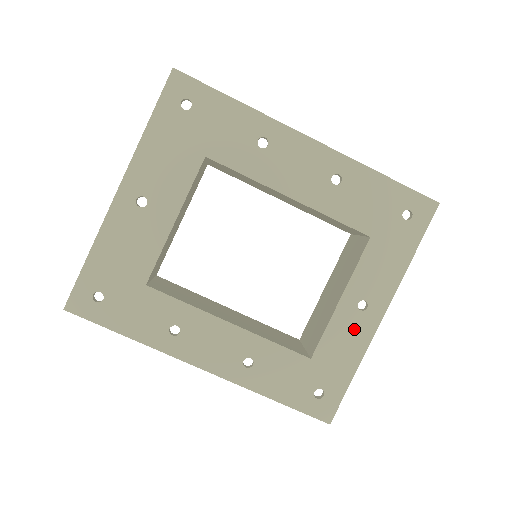
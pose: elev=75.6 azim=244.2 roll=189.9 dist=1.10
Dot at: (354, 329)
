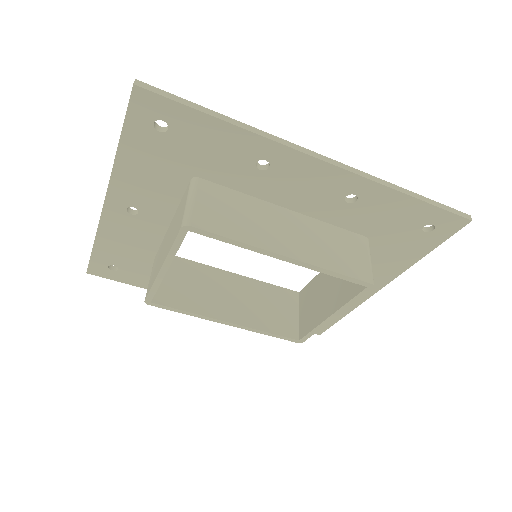
Dot at: occluded
